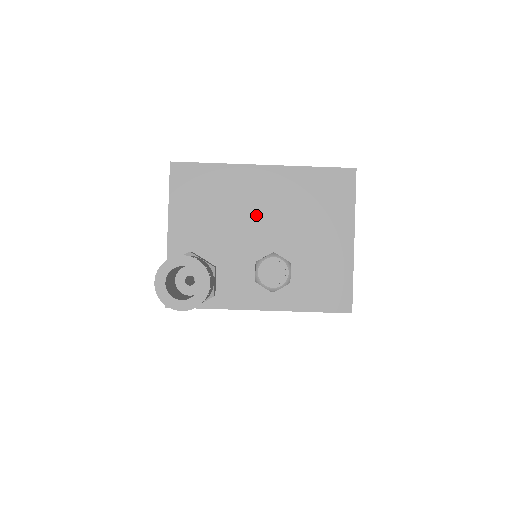
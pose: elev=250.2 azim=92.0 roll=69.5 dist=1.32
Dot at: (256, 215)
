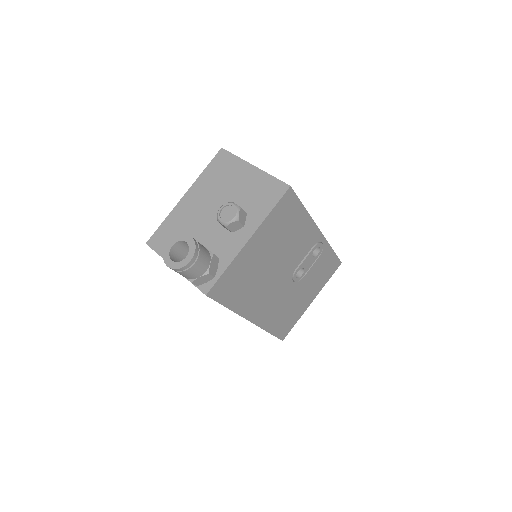
Dot at: (202, 213)
